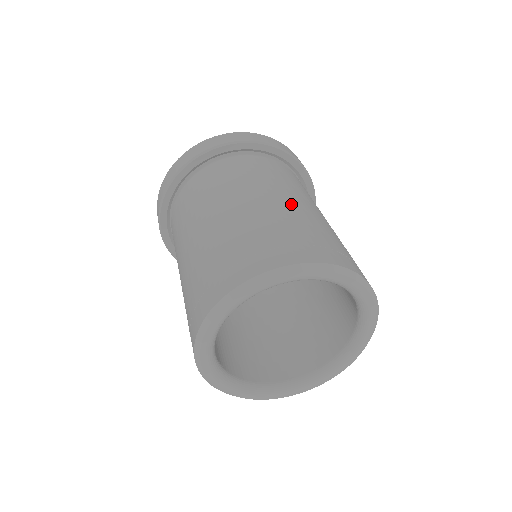
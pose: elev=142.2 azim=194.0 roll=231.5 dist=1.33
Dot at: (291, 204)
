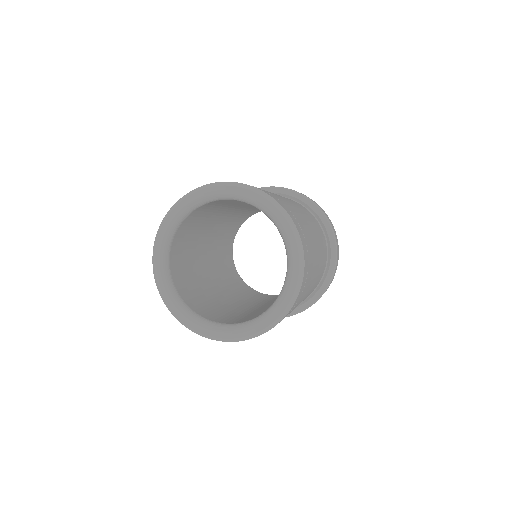
Dot at: occluded
